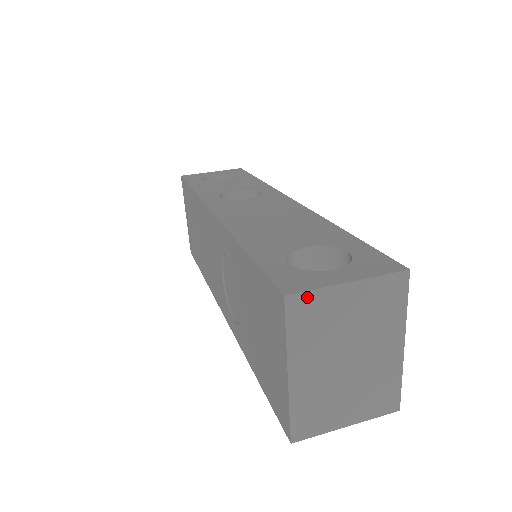
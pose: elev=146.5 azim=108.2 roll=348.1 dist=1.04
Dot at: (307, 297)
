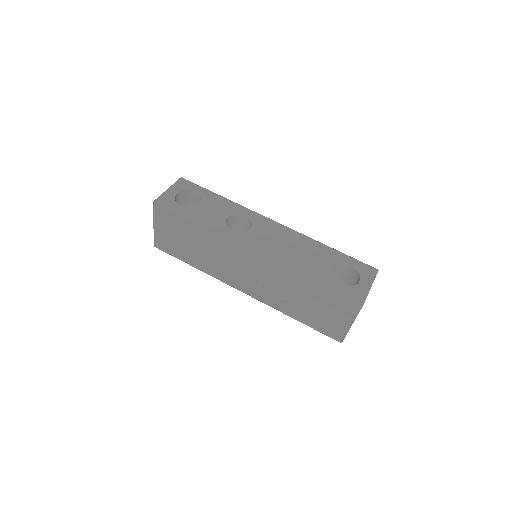
Dot at: occluded
